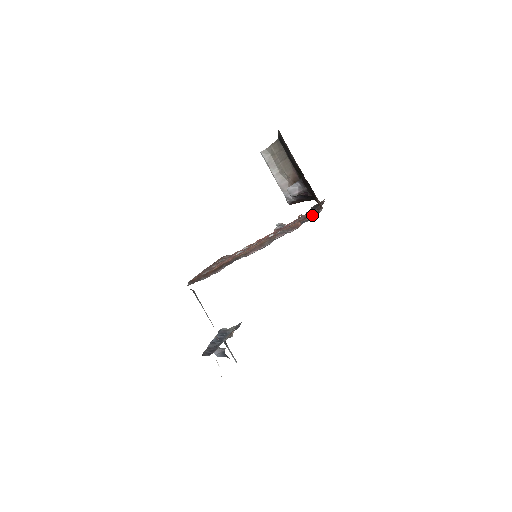
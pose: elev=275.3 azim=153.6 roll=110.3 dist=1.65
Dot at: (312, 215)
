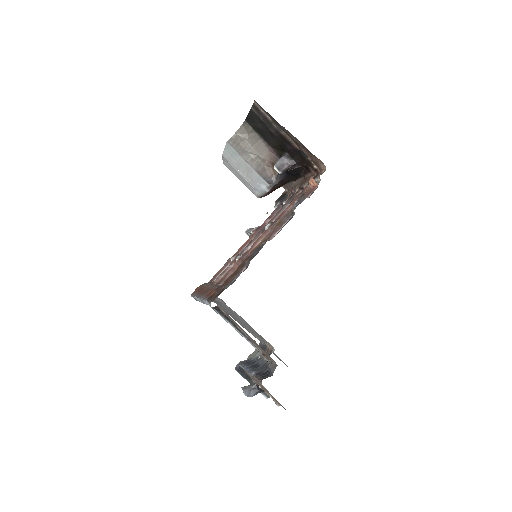
Dot at: (307, 186)
